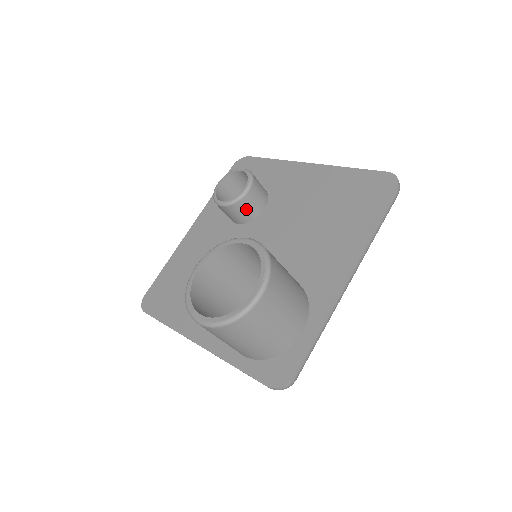
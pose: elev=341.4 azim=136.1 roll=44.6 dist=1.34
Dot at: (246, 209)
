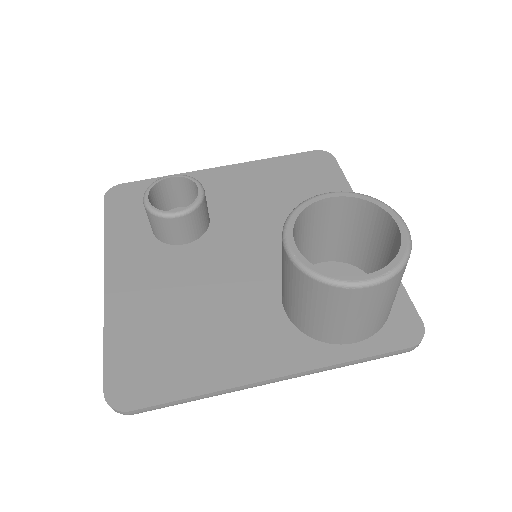
Dot at: (203, 216)
